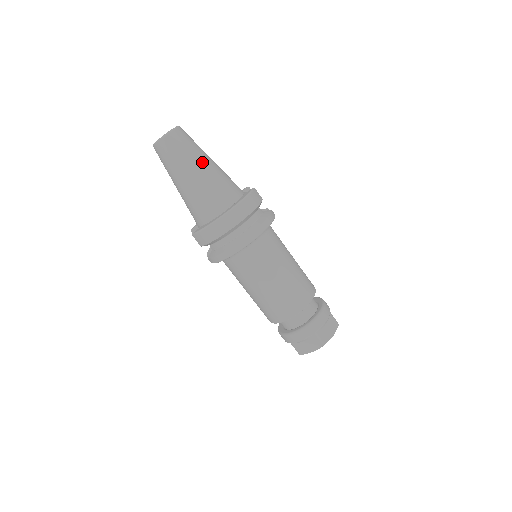
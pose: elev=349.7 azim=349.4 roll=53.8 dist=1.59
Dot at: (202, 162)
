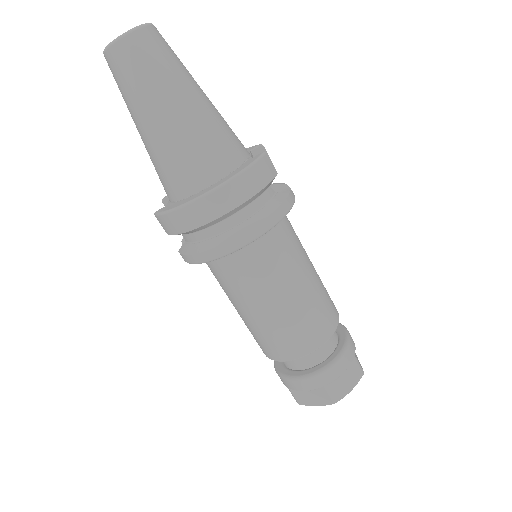
Dot at: (181, 96)
